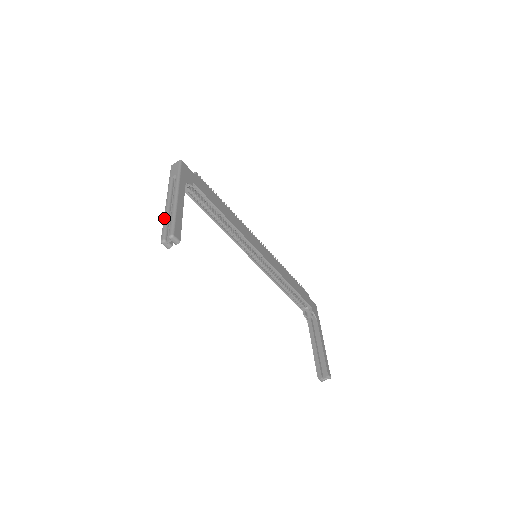
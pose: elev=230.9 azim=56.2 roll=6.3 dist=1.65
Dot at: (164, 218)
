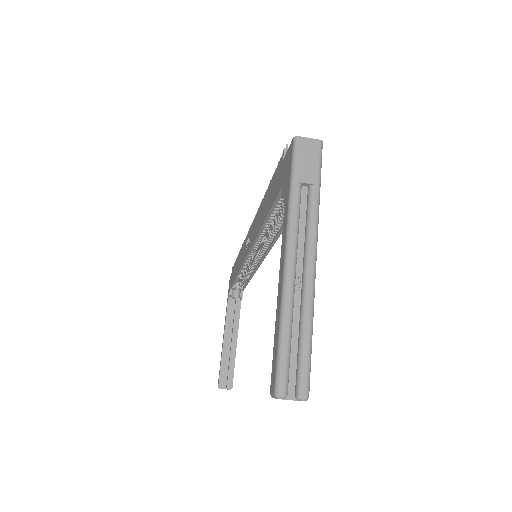
Dot at: (286, 320)
